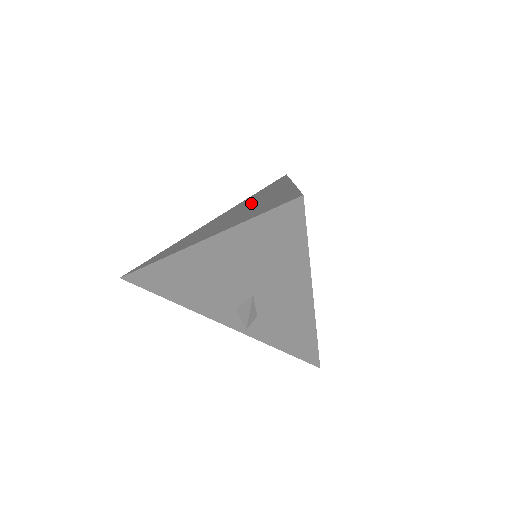
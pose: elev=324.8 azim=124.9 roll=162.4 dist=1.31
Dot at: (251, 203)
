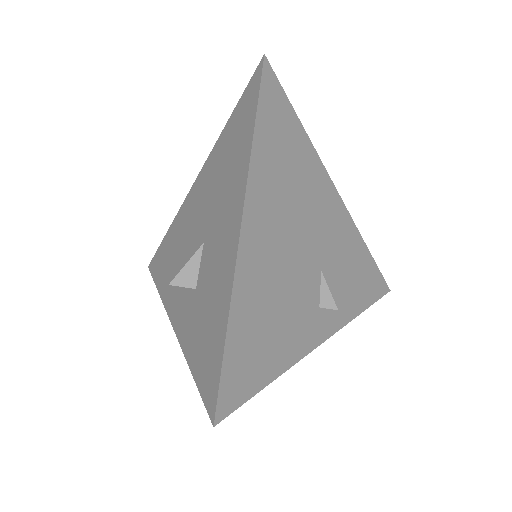
Dot at: occluded
